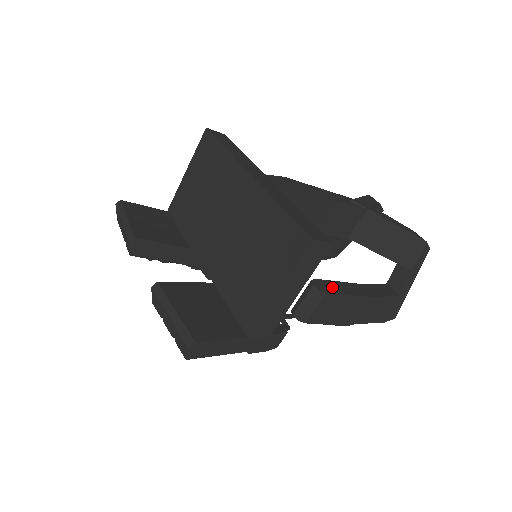
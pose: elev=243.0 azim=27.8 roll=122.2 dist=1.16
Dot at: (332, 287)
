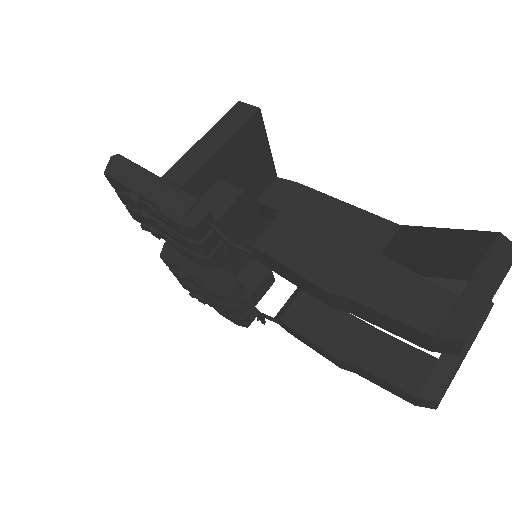
Dot at: occluded
